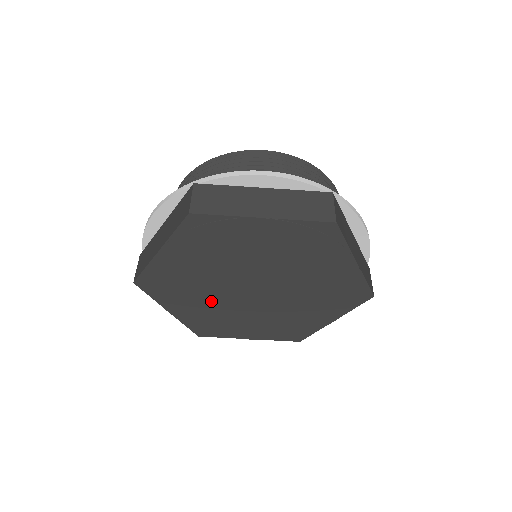
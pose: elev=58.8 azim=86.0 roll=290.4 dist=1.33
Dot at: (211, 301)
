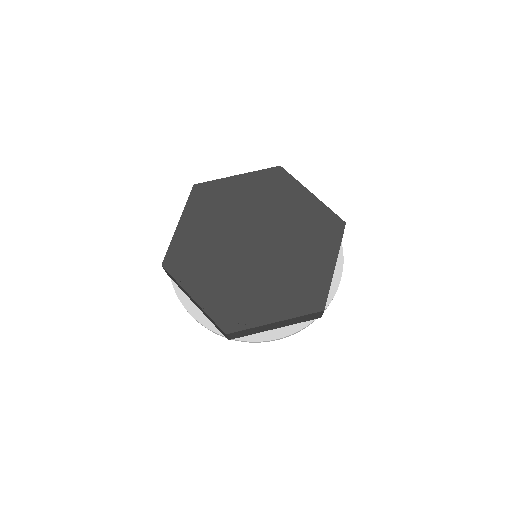
Dot at: (217, 234)
